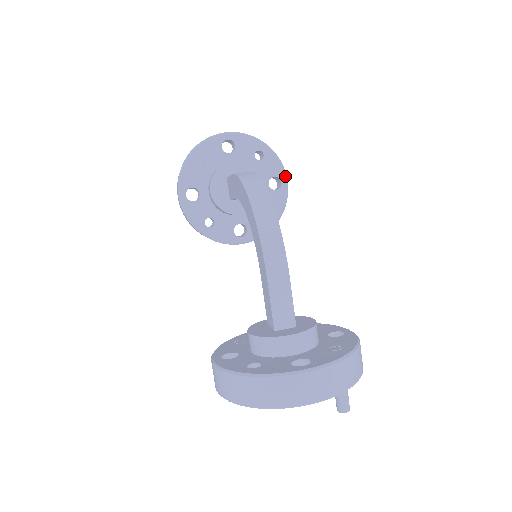
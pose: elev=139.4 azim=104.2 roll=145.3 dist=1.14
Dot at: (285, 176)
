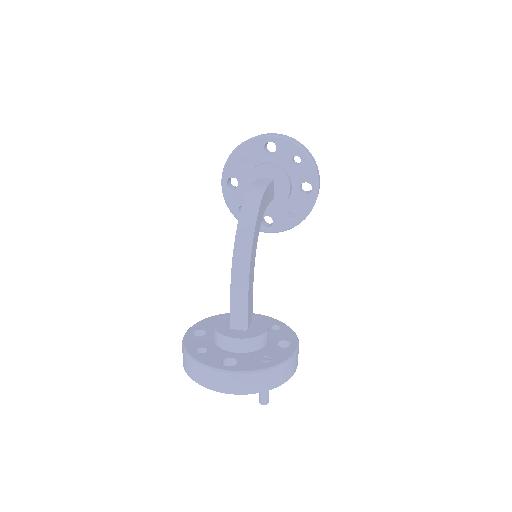
Dot at: (317, 183)
